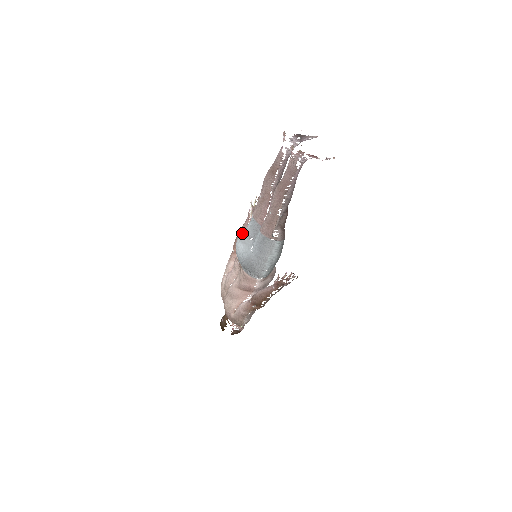
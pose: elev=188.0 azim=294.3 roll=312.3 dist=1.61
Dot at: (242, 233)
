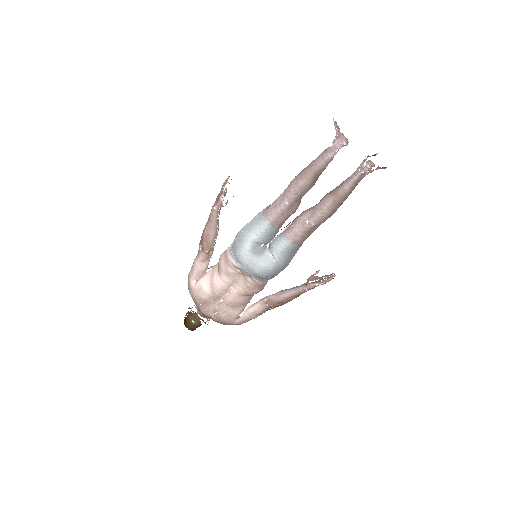
Dot at: (249, 241)
